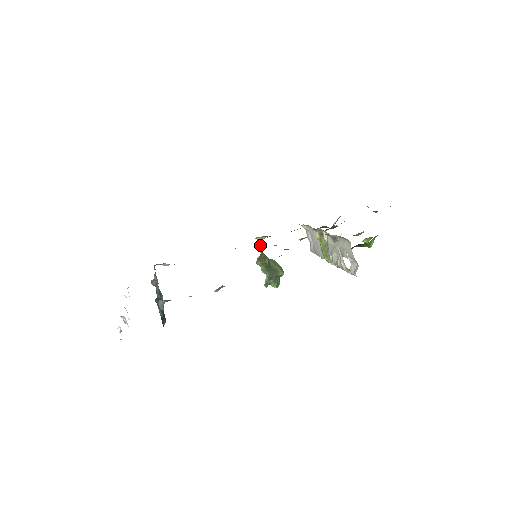
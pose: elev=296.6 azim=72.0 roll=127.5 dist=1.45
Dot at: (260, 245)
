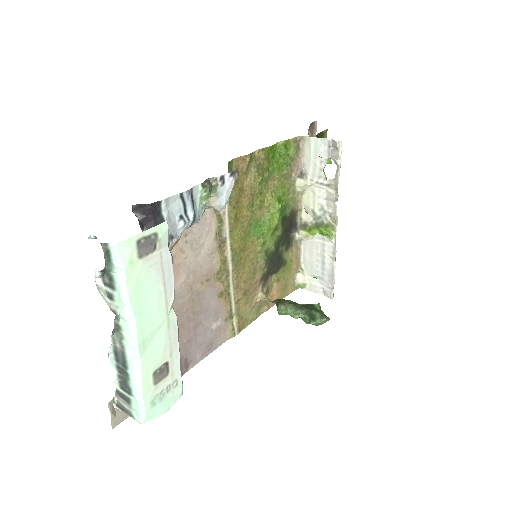
Dot at: (267, 299)
